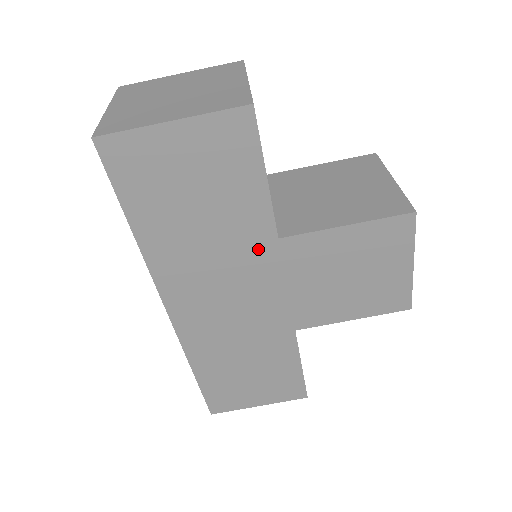
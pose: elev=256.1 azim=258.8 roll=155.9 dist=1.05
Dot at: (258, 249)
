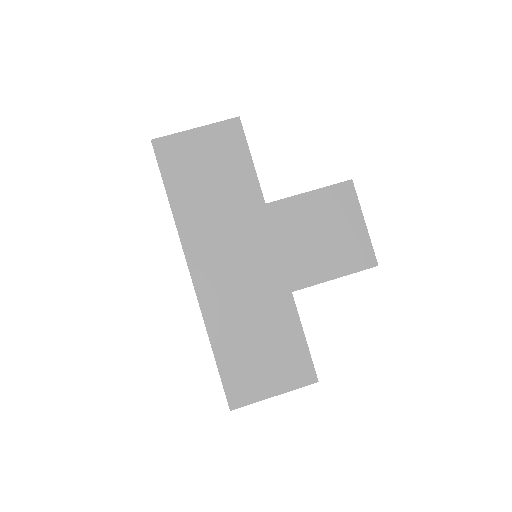
Dot at: (253, 213)
